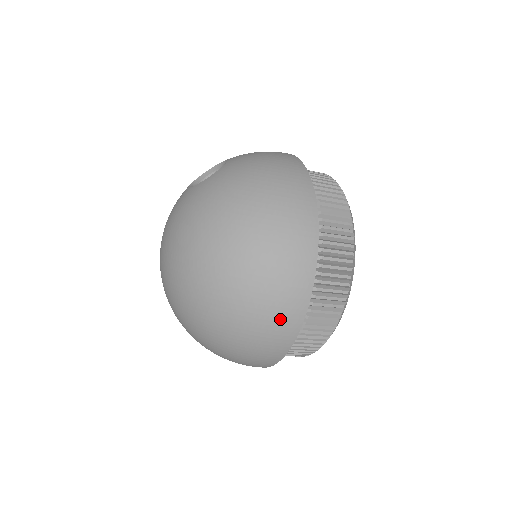
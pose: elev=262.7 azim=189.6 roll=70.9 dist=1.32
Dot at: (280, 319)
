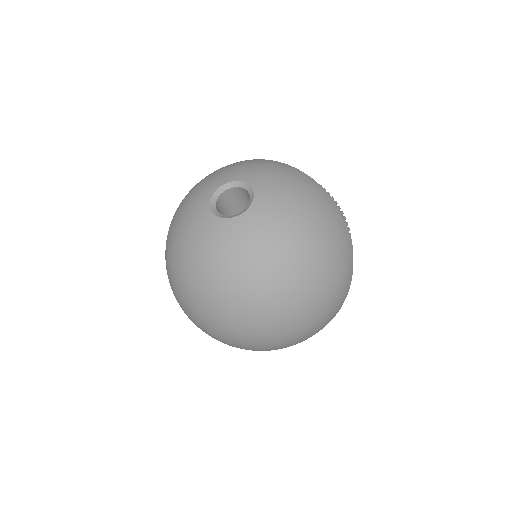
Dot at: (336, 309)
